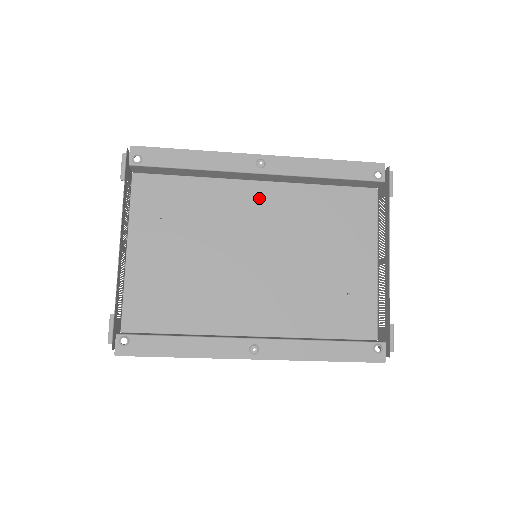
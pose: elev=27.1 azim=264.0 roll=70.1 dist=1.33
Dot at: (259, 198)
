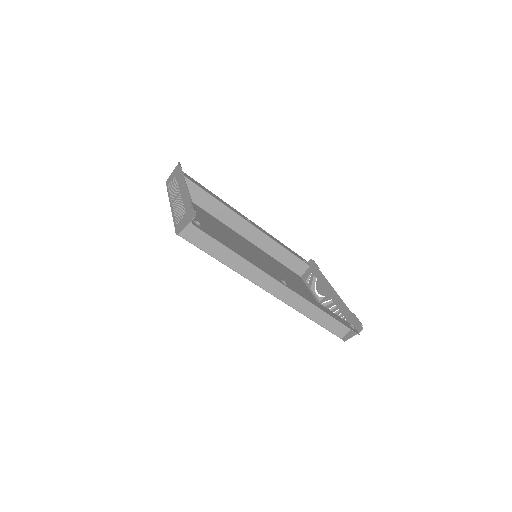
Dot at: (243, 241)
